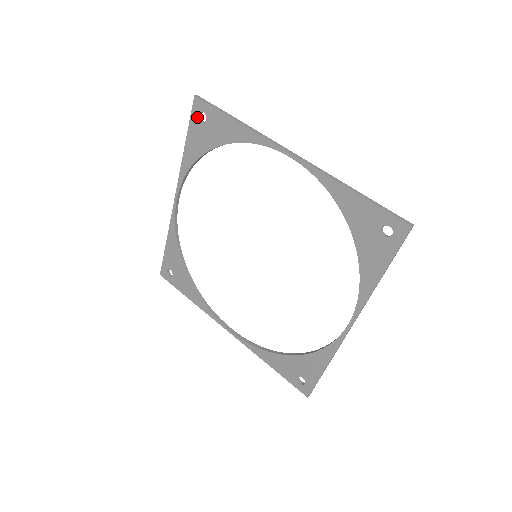
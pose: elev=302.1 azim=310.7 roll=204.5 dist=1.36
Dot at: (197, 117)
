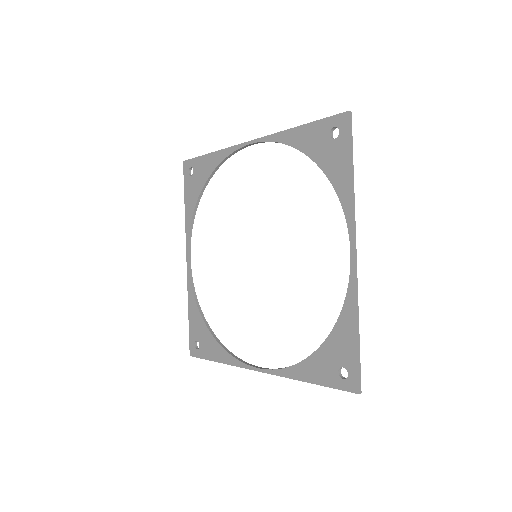
Dot at: (188, 175)
